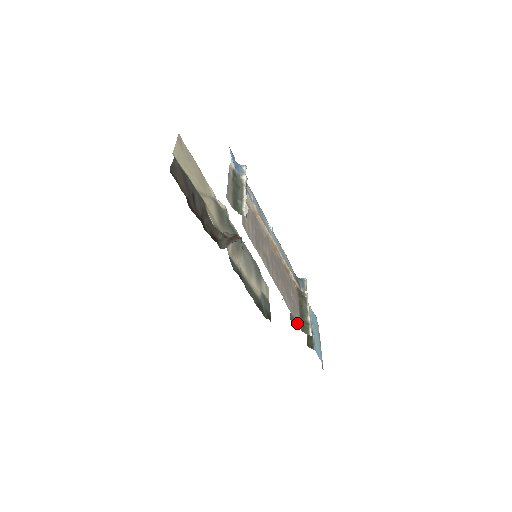
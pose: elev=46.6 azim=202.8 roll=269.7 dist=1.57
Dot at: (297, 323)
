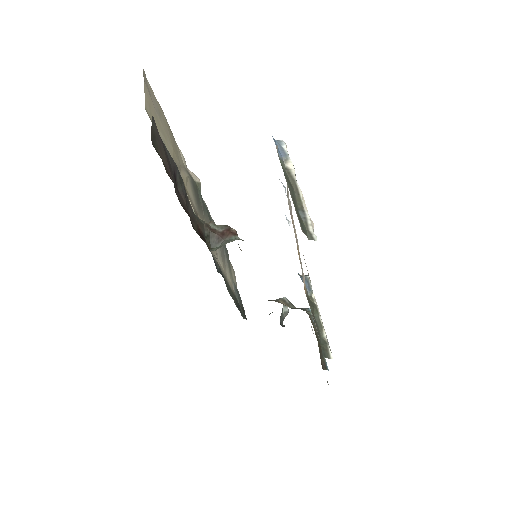
Dot at: occluded
